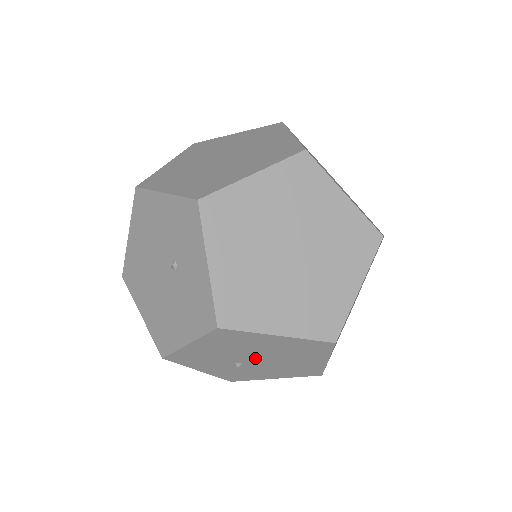
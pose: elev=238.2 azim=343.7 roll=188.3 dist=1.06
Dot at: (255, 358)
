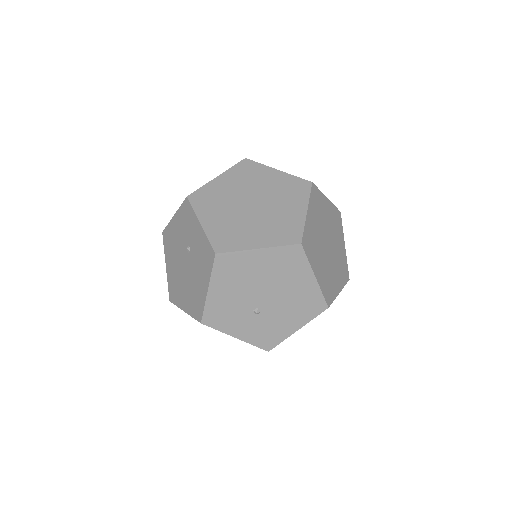
Dot at: (263, 295)
